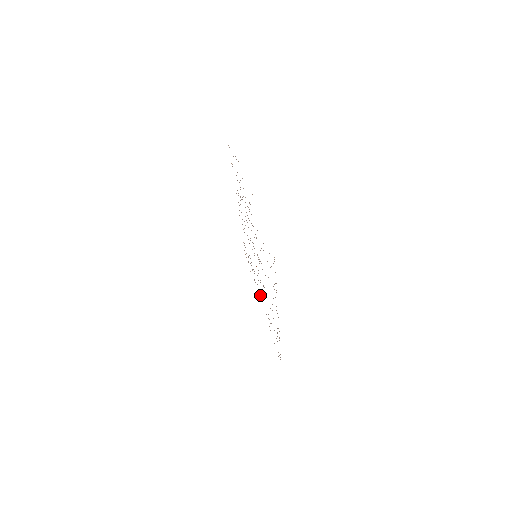
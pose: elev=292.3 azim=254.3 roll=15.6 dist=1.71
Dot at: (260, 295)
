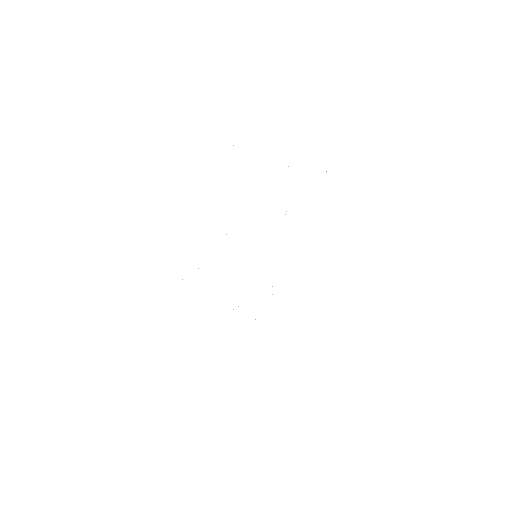
Dot at: occluded
